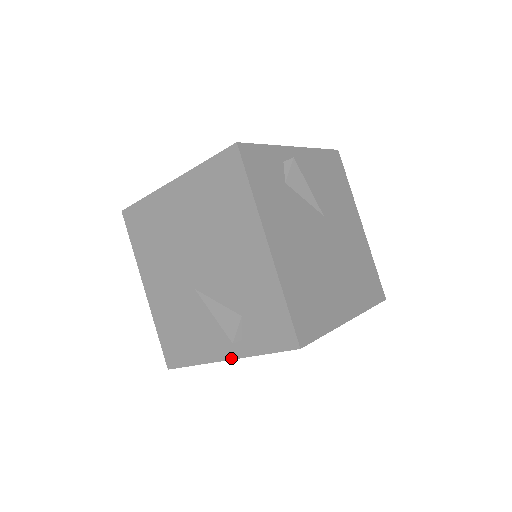
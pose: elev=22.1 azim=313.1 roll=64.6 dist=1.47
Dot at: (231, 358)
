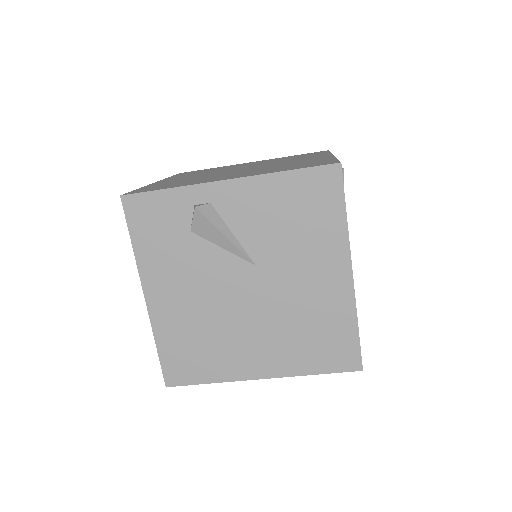
Dot at: occluded
